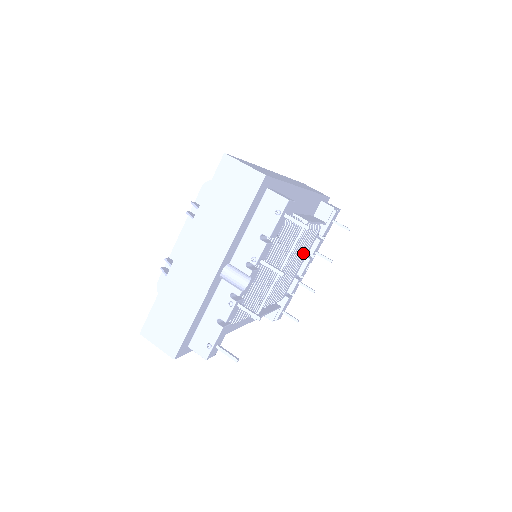
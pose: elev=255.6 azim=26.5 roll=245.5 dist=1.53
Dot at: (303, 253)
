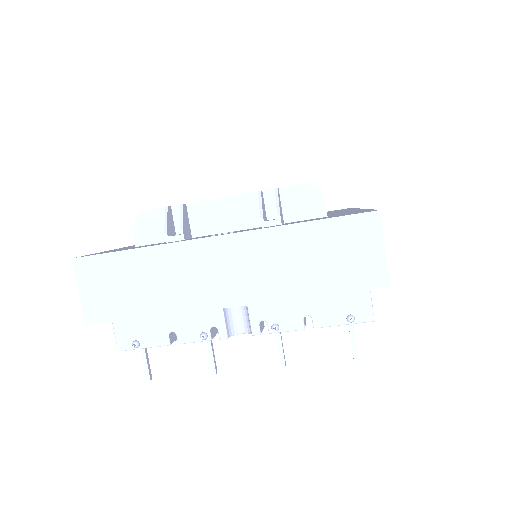
Dot at: occluded
